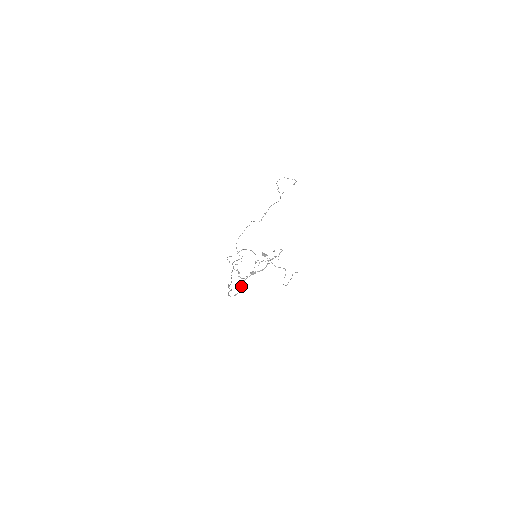
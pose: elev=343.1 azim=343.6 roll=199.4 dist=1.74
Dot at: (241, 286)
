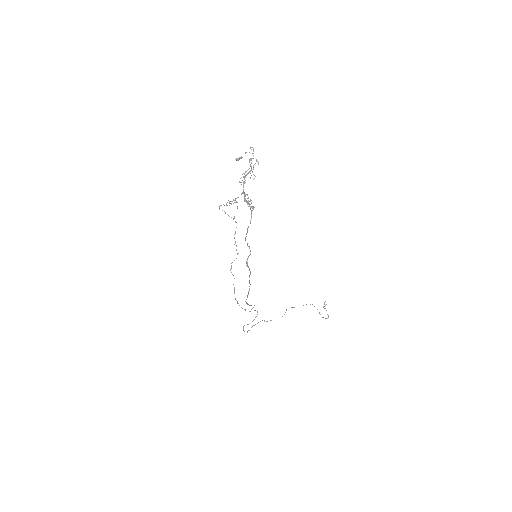
Dot at: occluded
